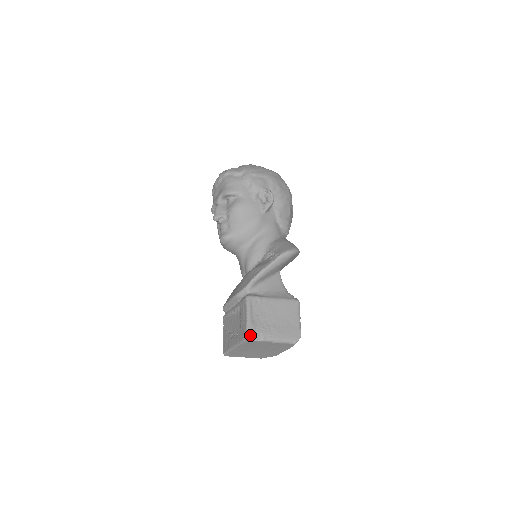
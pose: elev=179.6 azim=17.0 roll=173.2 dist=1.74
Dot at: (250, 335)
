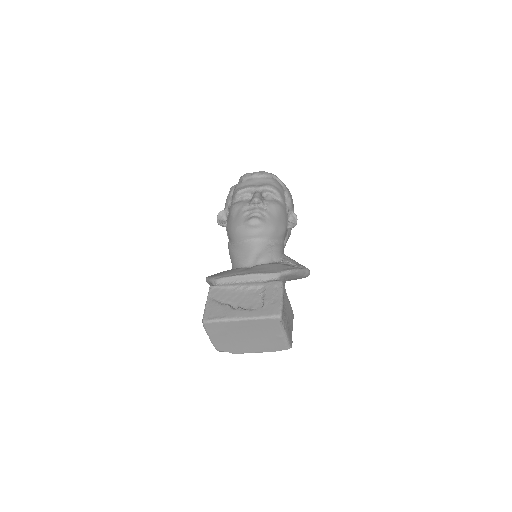
Dot at: (282, 315)
